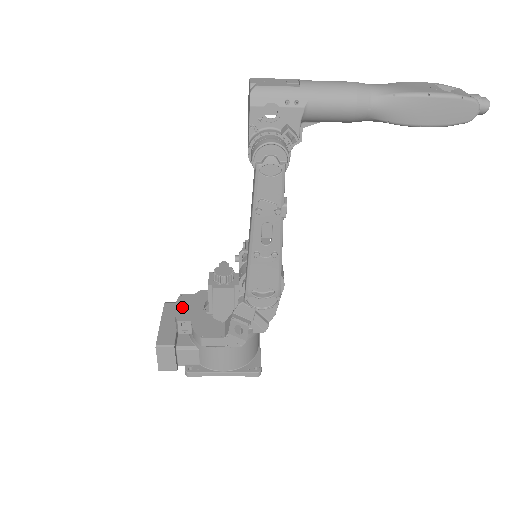
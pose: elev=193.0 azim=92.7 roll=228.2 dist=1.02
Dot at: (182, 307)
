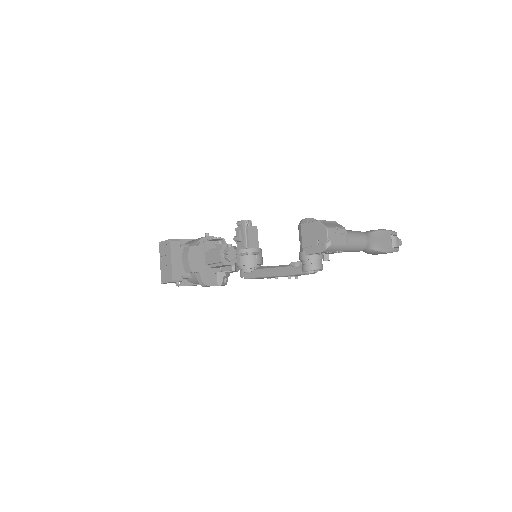
Dot at: (193, 260)
